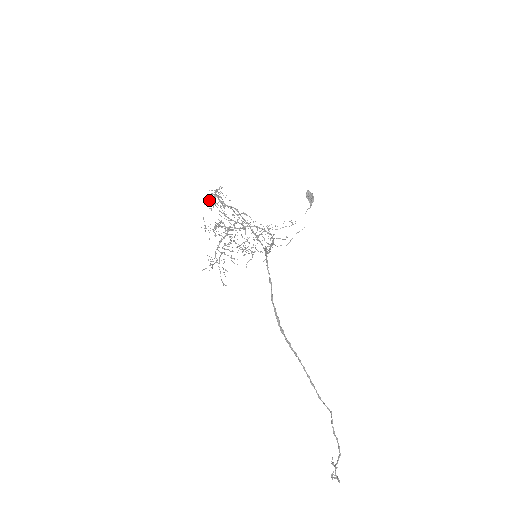
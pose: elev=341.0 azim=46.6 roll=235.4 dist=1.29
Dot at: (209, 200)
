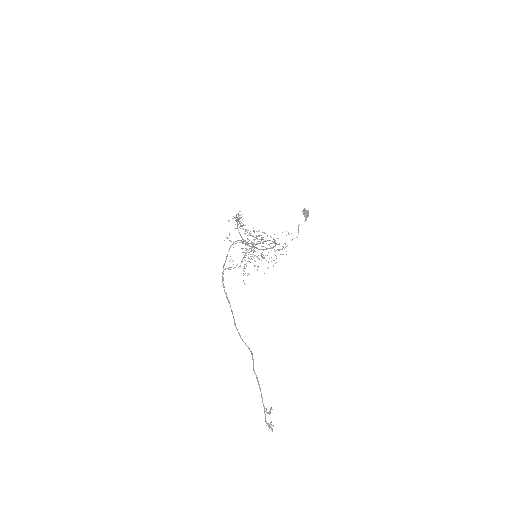
Dot at: (229, 220)
